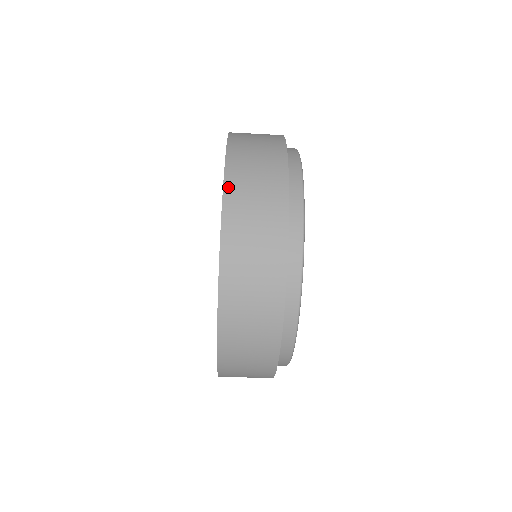
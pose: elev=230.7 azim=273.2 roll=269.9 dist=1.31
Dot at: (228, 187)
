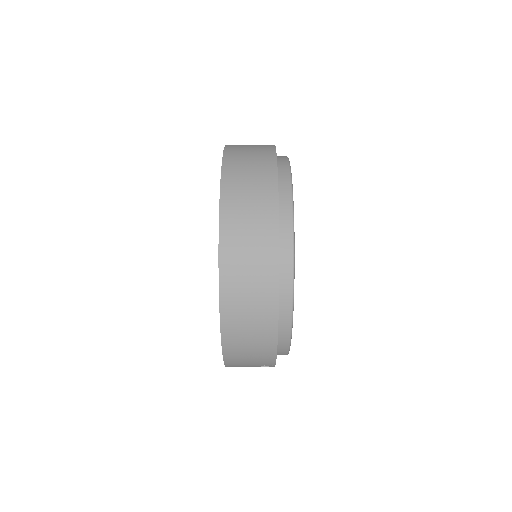
Dot at: occluded
